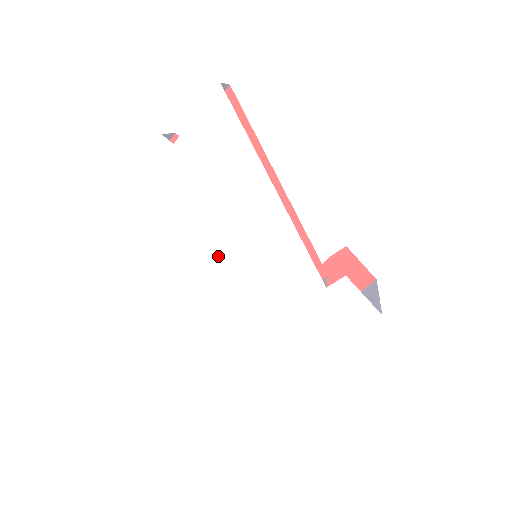
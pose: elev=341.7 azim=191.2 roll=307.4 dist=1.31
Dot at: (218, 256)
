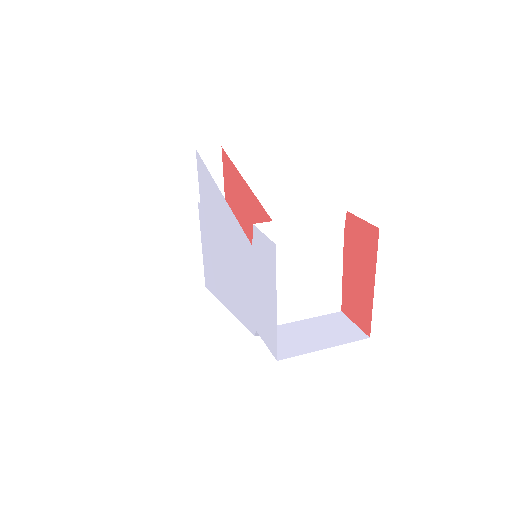
Dot at: (225, 266)
